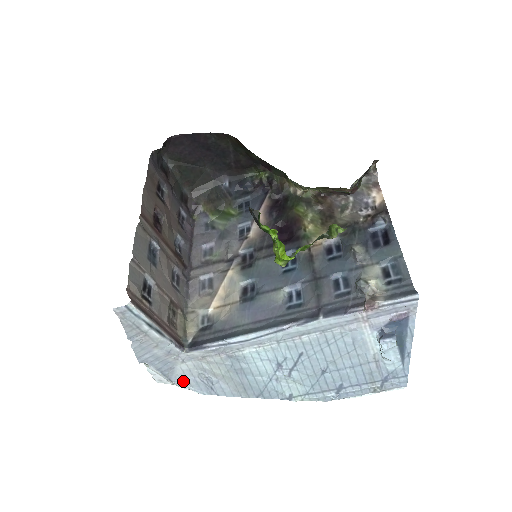
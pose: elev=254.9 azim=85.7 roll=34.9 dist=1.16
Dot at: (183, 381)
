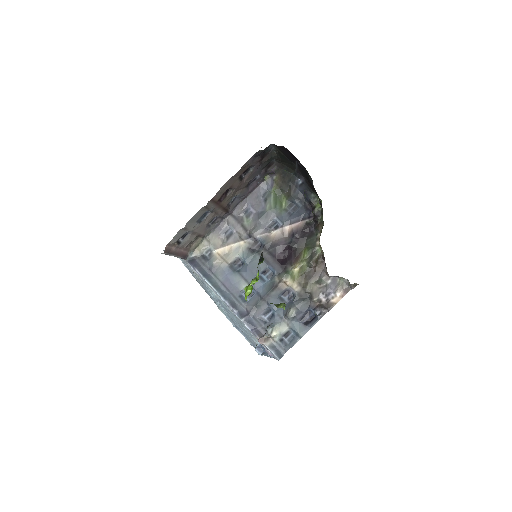
Dot at: occluded
